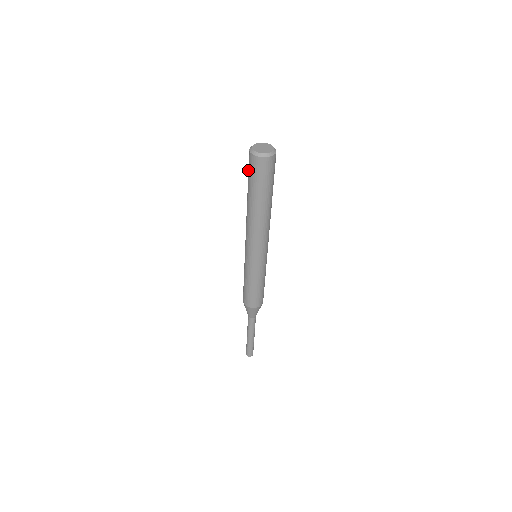
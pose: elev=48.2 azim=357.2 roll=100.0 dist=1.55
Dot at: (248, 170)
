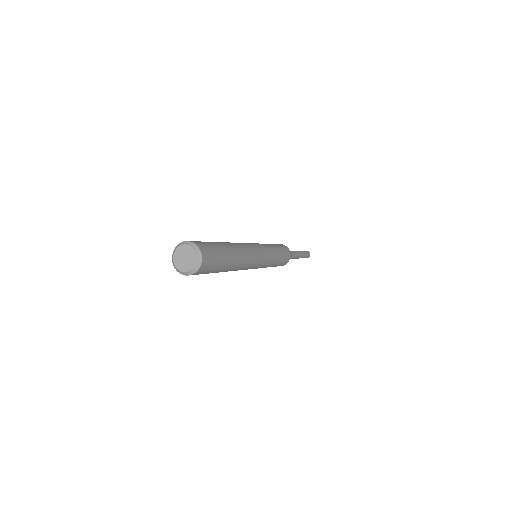
Dot at: occluded
